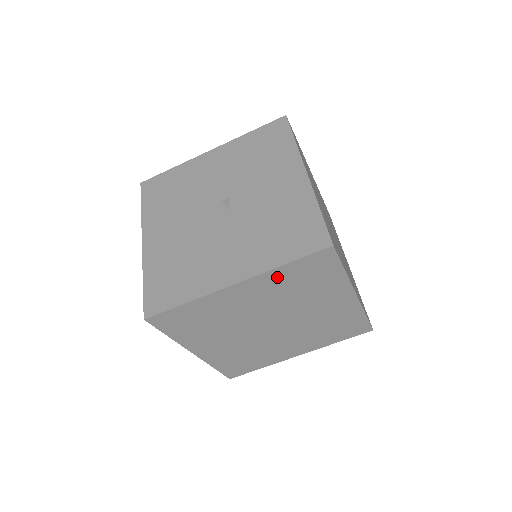
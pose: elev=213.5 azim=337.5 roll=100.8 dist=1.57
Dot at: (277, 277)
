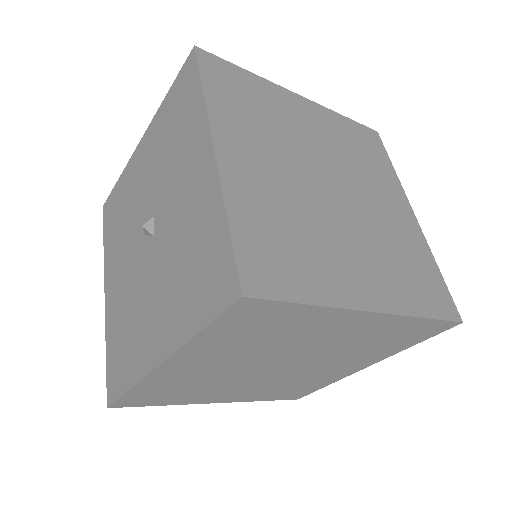
Dot at: (208, 343)
